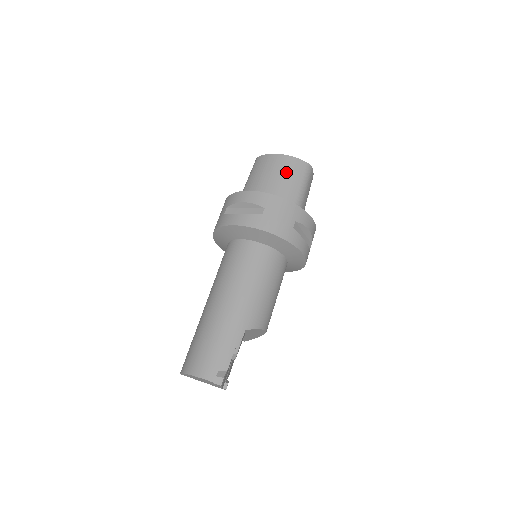
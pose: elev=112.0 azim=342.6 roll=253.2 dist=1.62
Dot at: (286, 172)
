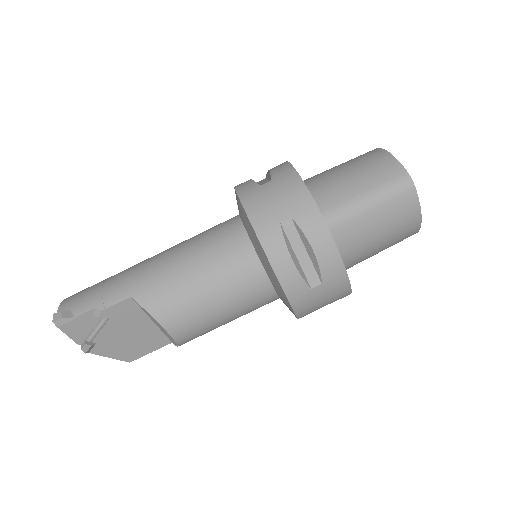
Dot at: (363, 169)
